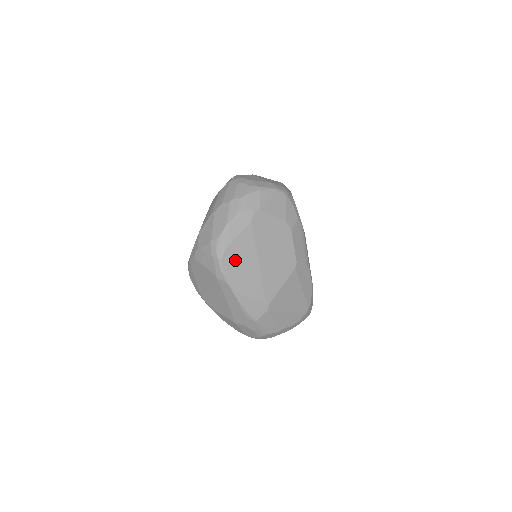
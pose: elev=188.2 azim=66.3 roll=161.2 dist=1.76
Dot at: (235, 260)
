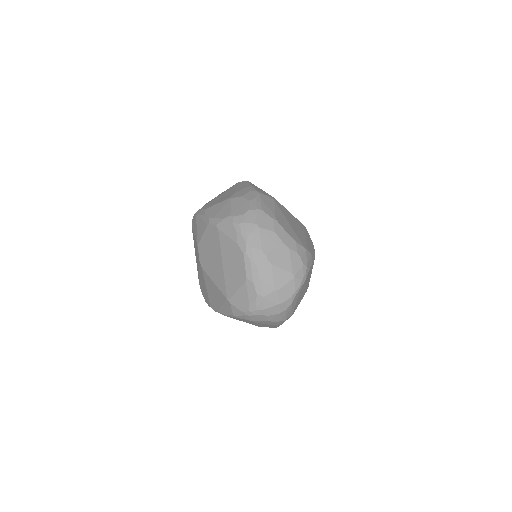
Dot at: occluded
